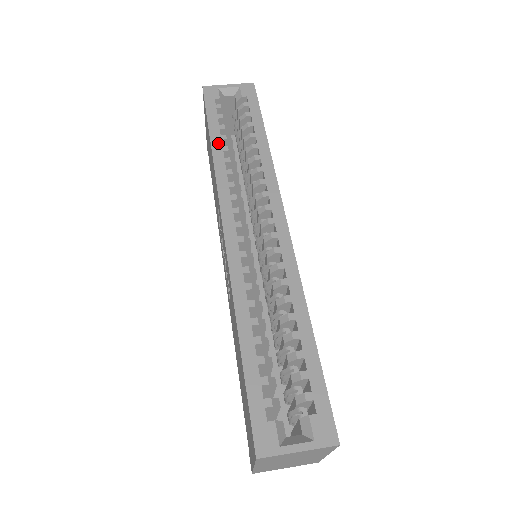
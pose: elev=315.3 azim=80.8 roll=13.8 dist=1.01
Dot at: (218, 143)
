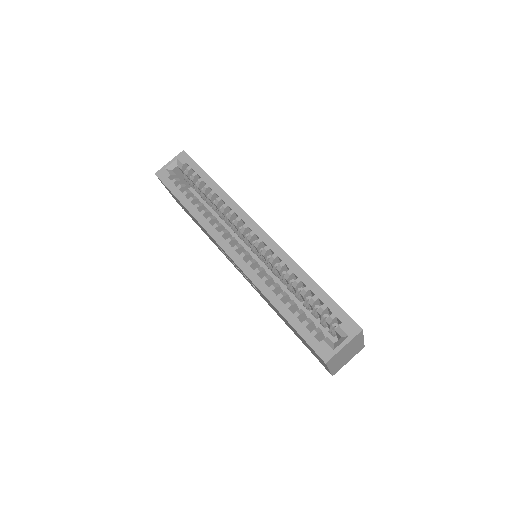
Dot at: (190, 205)
